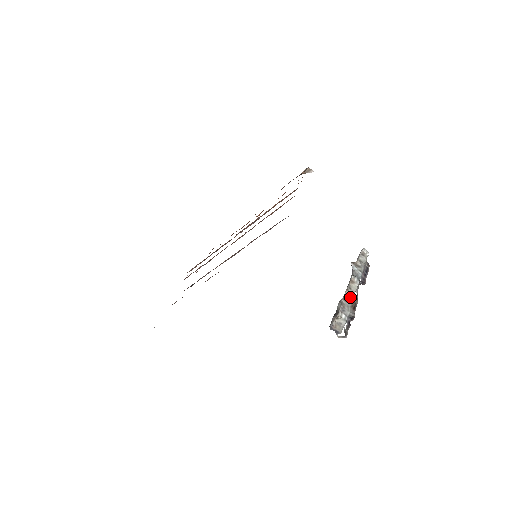
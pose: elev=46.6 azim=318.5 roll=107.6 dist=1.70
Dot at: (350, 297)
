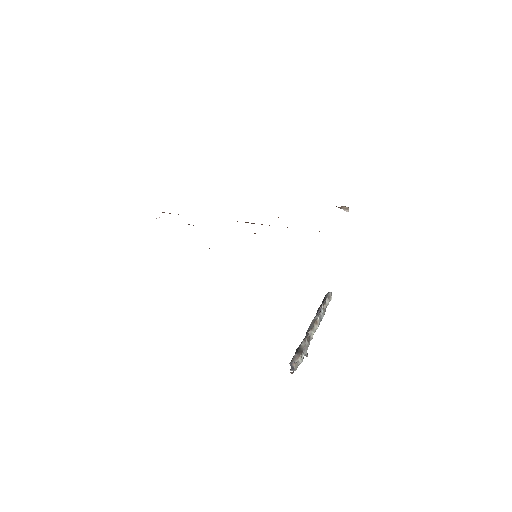
Dot at: (310, 337)
